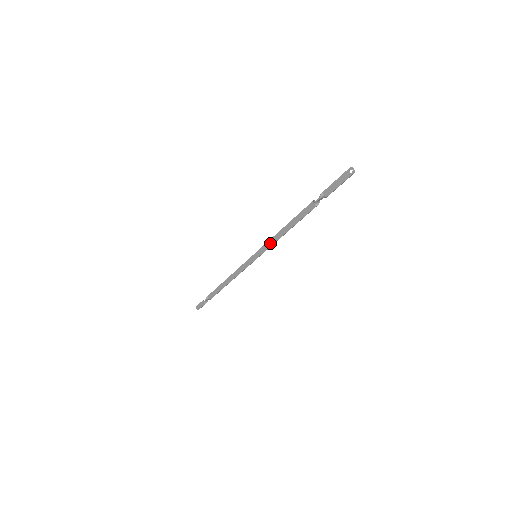
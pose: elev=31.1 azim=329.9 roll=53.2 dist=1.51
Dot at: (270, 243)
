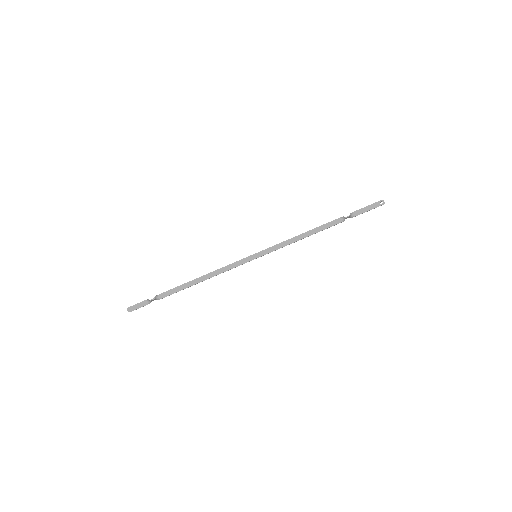
Dot at: (280, 245)
